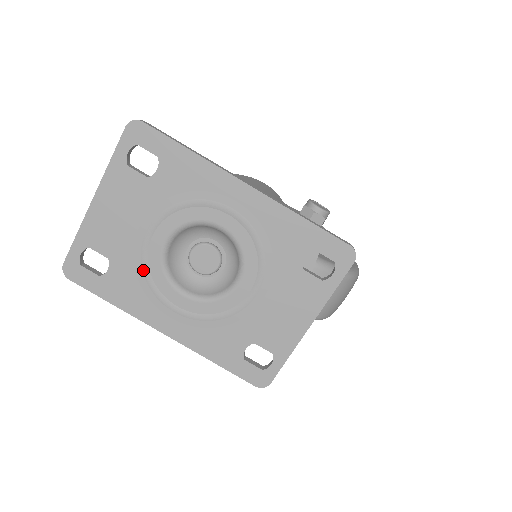
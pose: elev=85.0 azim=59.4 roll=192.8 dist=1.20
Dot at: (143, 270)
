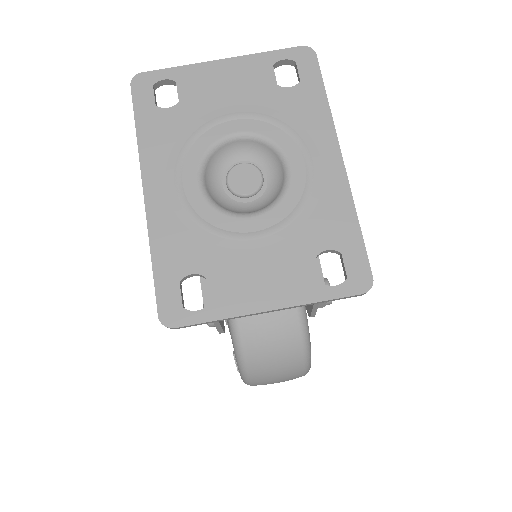
Dot at: (193, 134)
